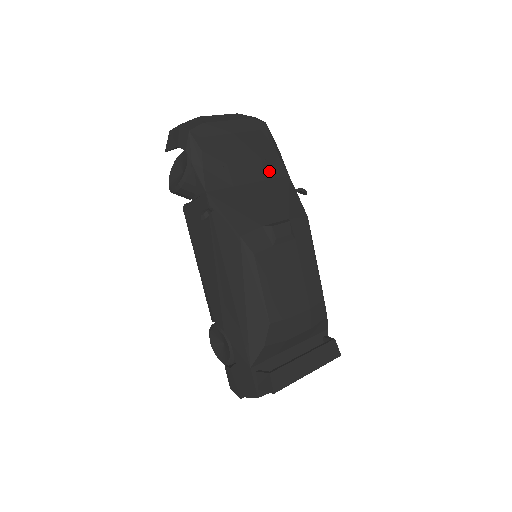
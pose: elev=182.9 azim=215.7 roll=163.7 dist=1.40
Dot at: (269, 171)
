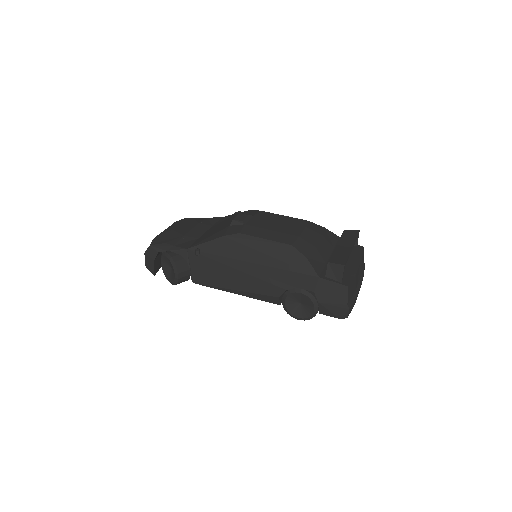
Dot at: (210, 223)
